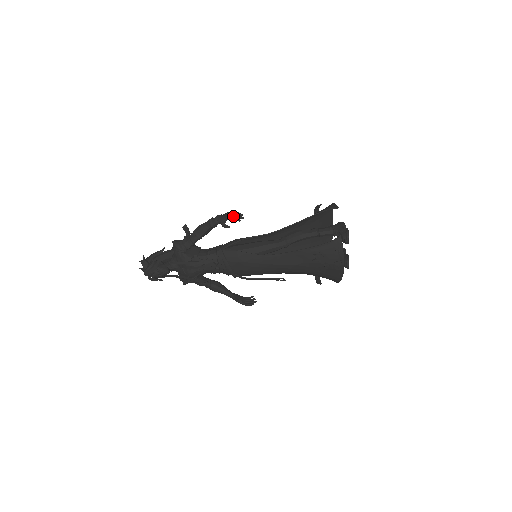
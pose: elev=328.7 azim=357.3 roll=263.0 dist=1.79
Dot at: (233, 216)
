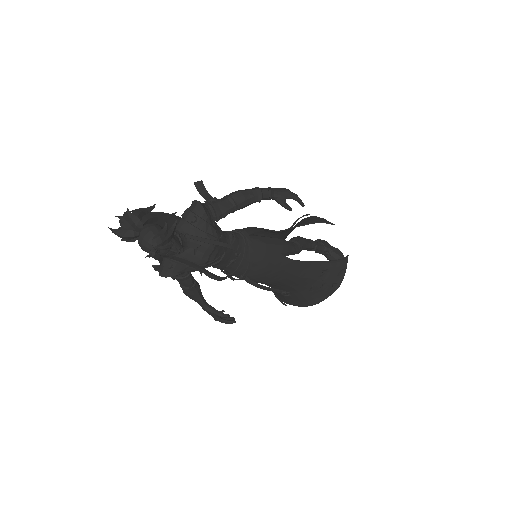
Dot at: occluded
